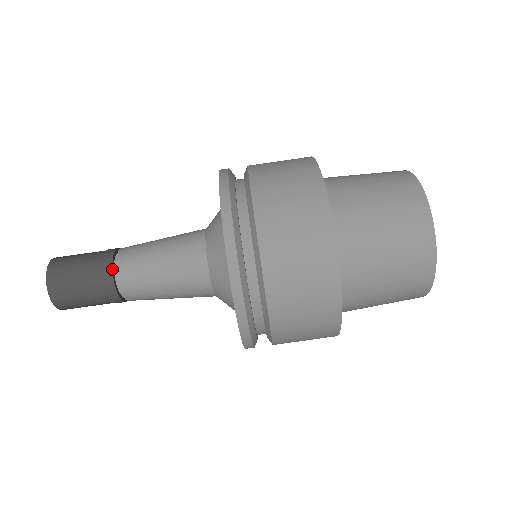
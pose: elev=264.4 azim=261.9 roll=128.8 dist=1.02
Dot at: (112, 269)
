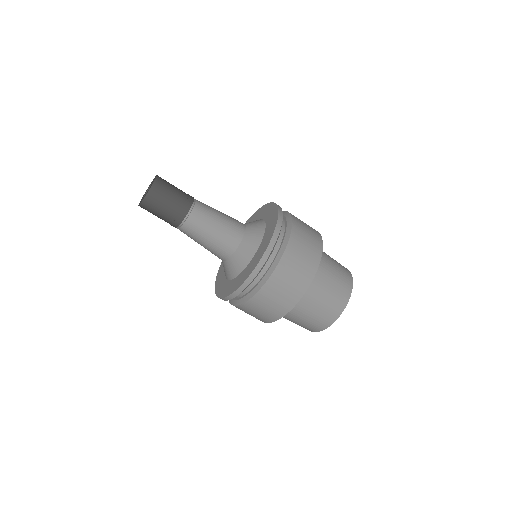
Dot at: occluded
